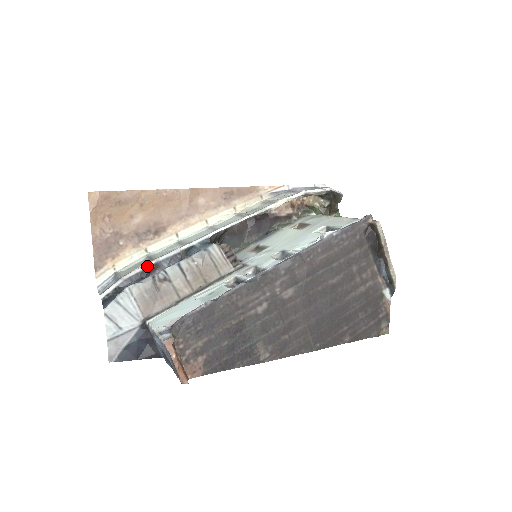
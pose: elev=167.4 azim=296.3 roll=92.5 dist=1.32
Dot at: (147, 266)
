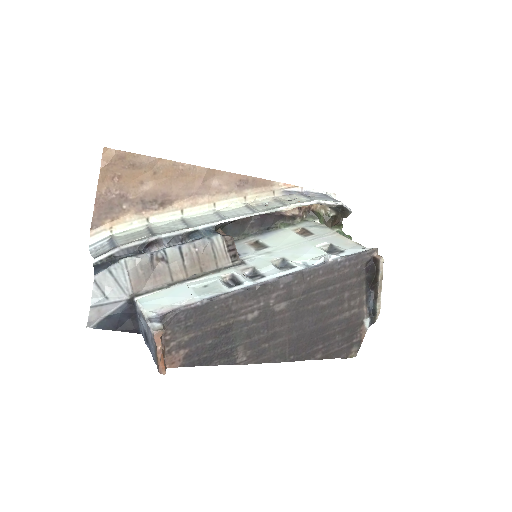
Dot at: (147, 240)
